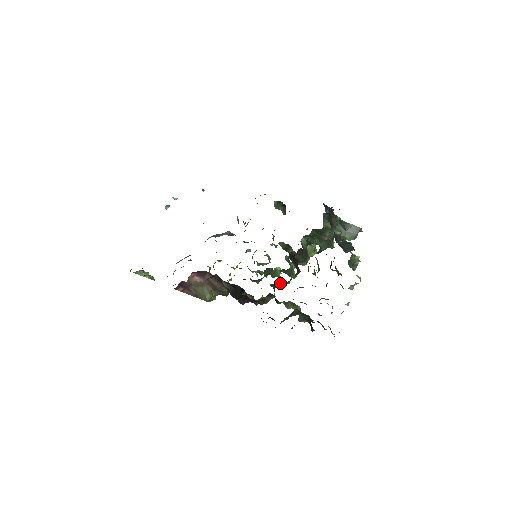
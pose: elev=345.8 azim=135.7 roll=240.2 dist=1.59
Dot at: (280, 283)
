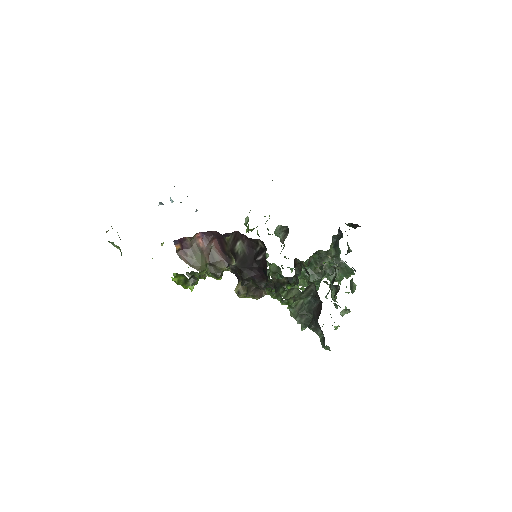
Dot at: (281, 279)
